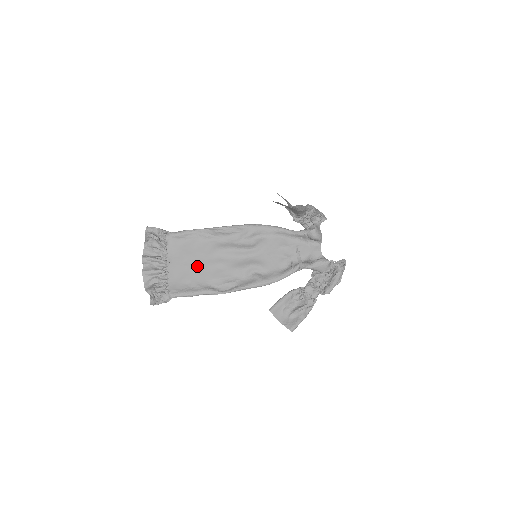
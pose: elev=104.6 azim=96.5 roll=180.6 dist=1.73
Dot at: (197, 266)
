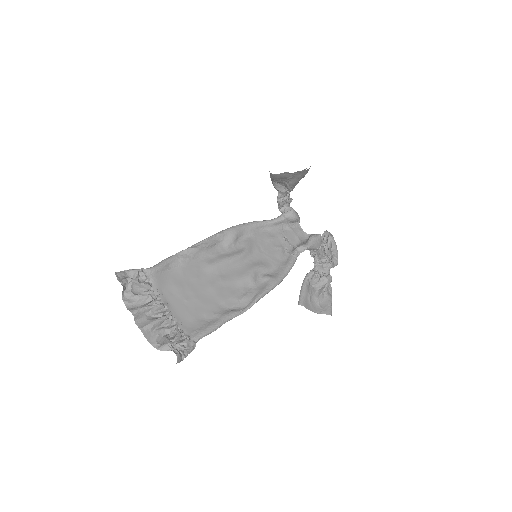
Dot at: (200, 294)
